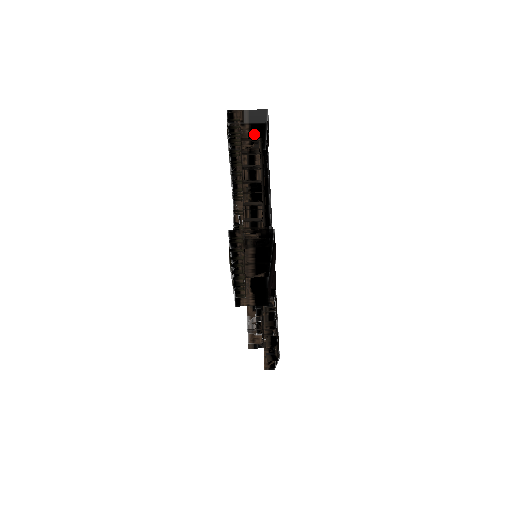
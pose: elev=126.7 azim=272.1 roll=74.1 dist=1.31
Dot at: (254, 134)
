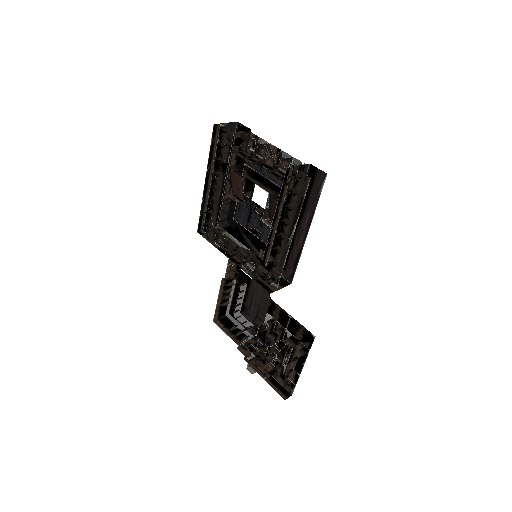
Dot at: (243, 132)
